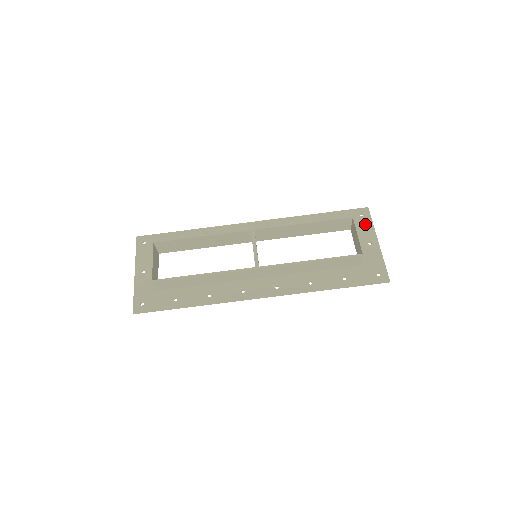
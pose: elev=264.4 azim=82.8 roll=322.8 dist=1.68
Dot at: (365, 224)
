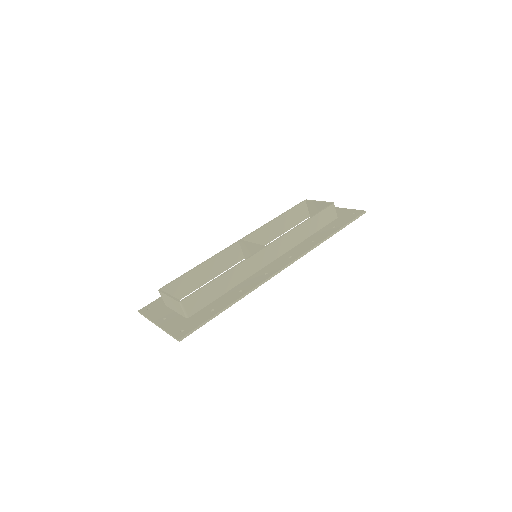
Dot at: occluded
